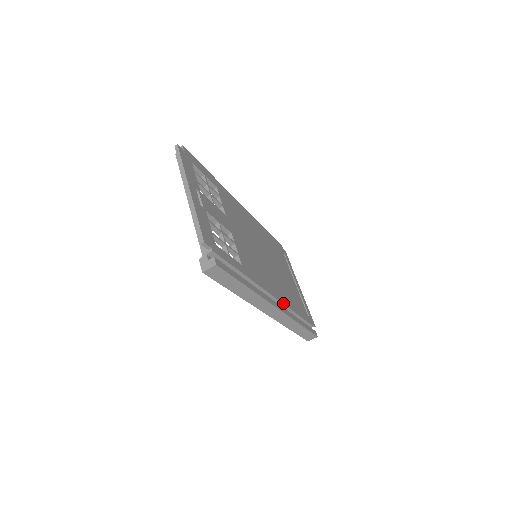
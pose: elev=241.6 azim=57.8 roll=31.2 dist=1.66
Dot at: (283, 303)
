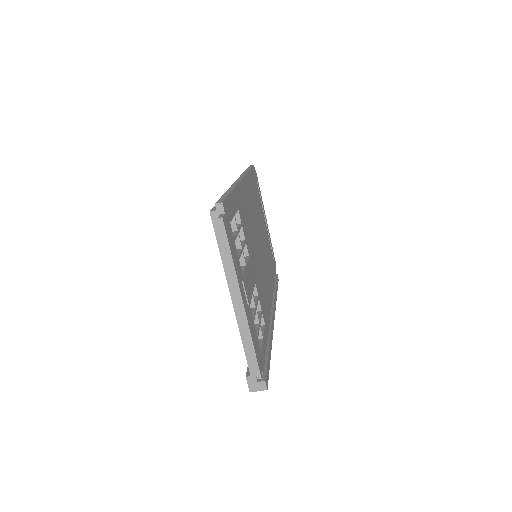
Dot at: (272, 297)
